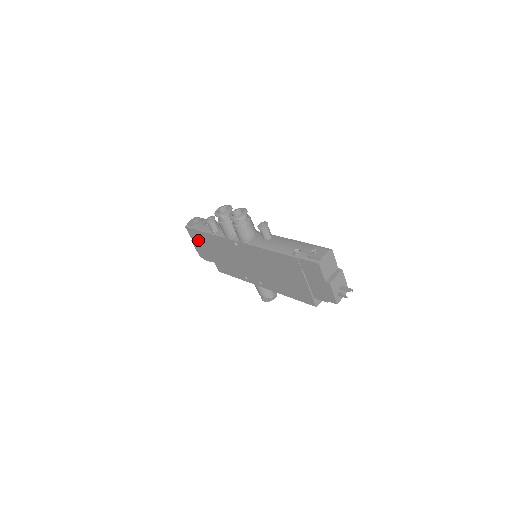
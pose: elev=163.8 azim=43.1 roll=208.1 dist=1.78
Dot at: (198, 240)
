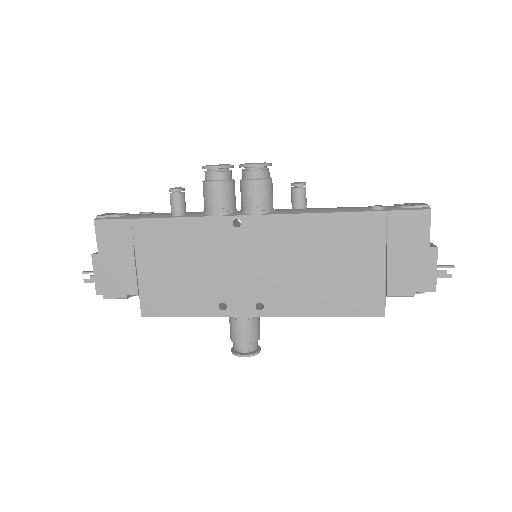
Dot at: (117, 246)
